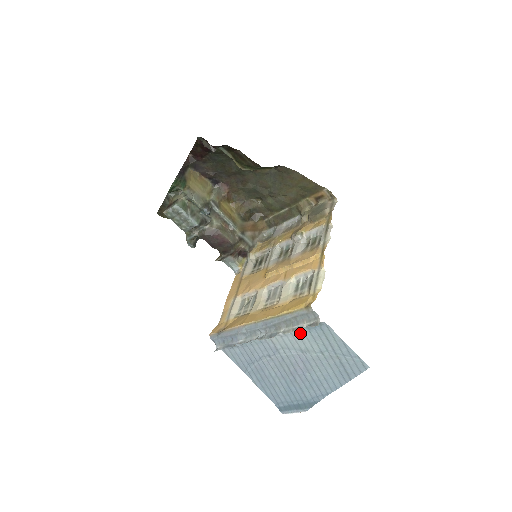
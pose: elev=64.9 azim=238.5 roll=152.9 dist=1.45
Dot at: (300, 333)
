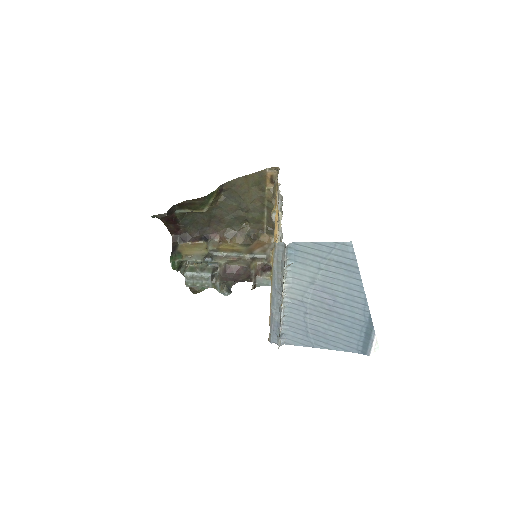
Dot at: (294, 270)
